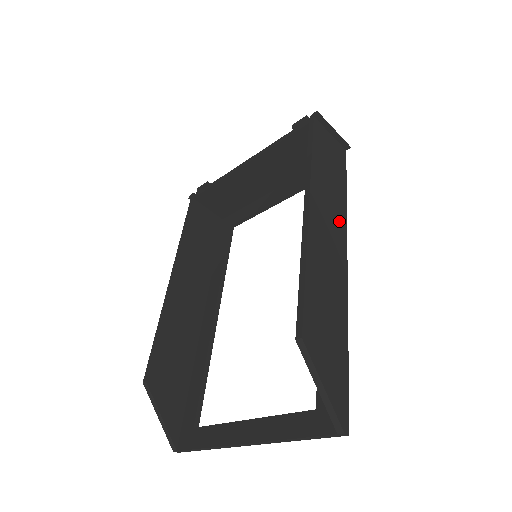
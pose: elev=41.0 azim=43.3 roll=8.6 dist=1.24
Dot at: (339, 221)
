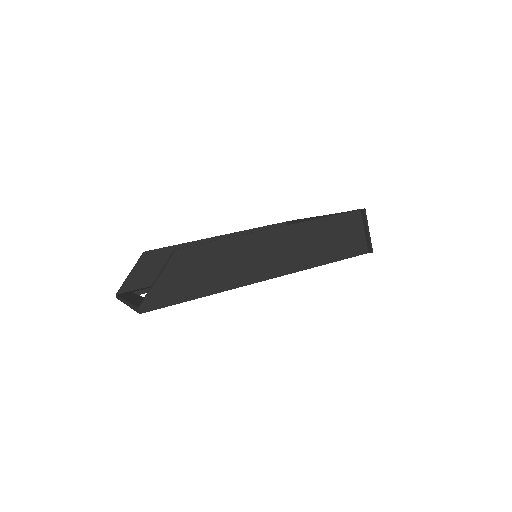
Dot at: (295, 262)
